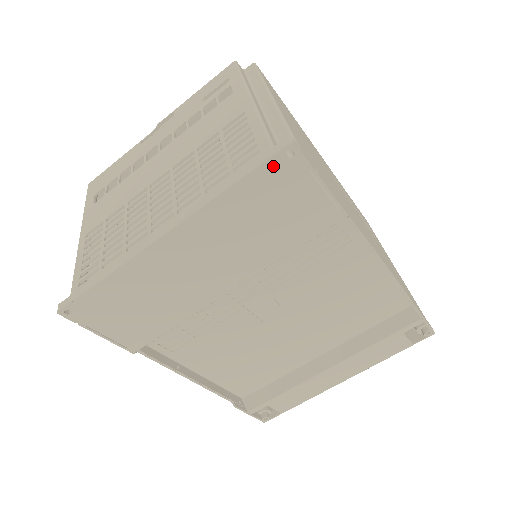
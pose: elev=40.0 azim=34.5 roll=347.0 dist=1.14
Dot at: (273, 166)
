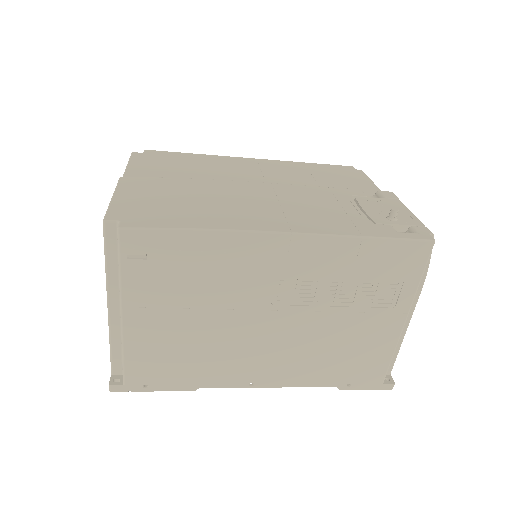
Dot at: occluded
